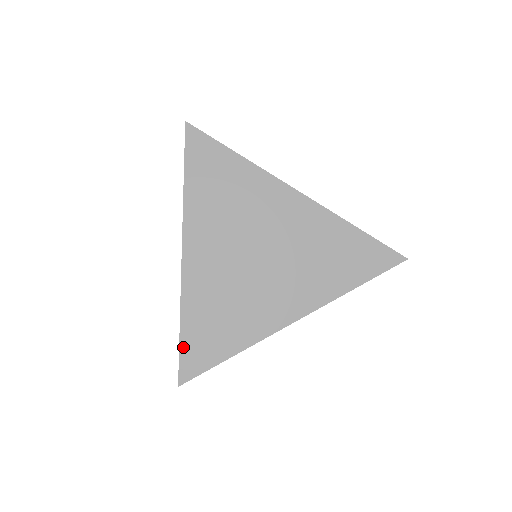
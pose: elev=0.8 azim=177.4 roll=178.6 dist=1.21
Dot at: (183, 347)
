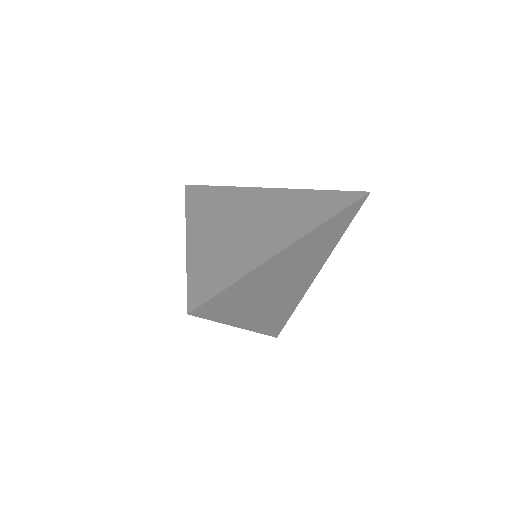
Dot at: (190, 287)
